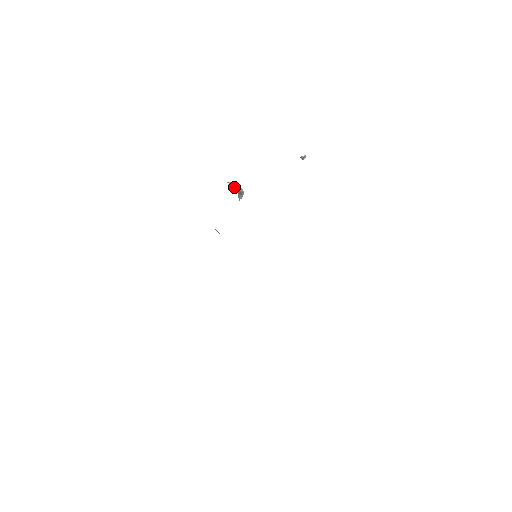
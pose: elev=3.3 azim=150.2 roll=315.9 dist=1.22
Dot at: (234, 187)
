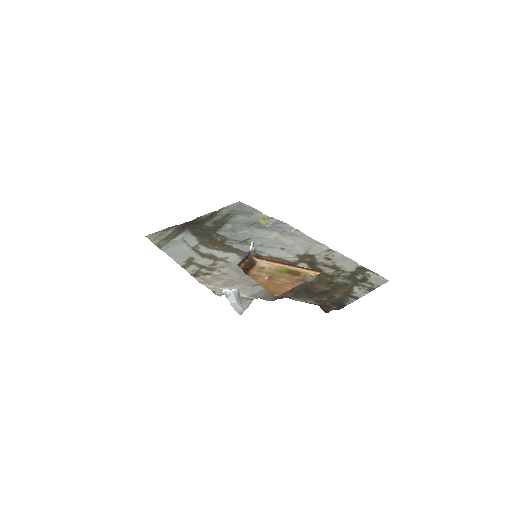
Dot at: (234, 302)
